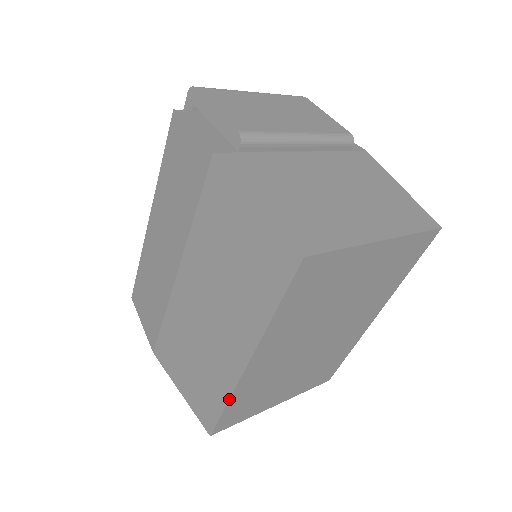
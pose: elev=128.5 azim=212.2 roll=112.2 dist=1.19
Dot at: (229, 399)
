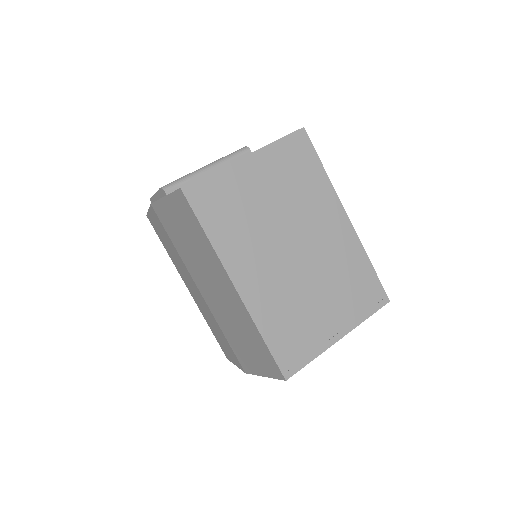
Dot at: (258, 330)
